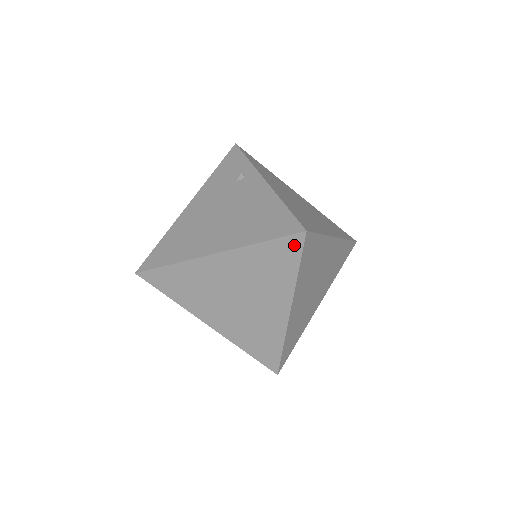
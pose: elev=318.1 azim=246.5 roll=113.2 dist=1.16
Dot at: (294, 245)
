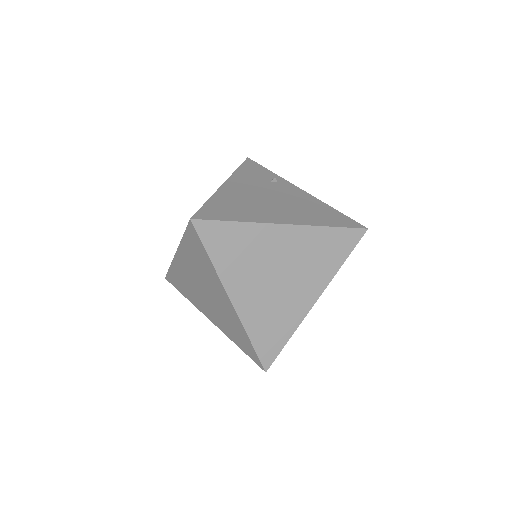
Dot at: (354, 238)
